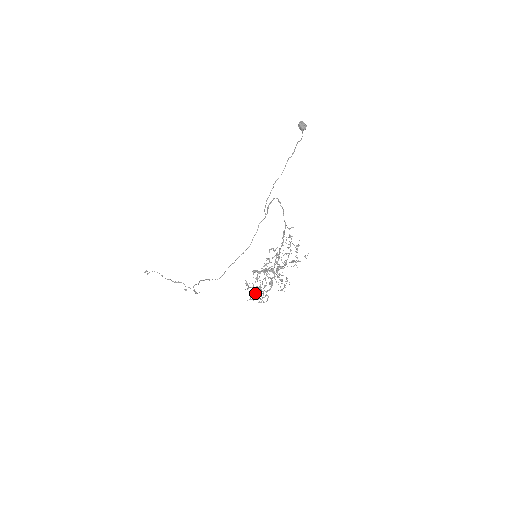
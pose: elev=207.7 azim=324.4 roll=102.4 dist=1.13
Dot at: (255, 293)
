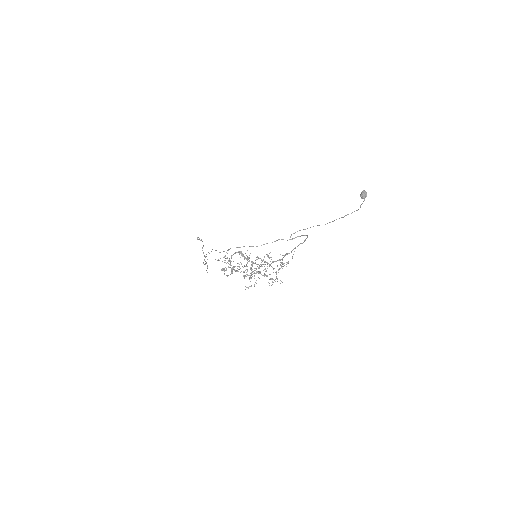
Dot at: (224, 257)
